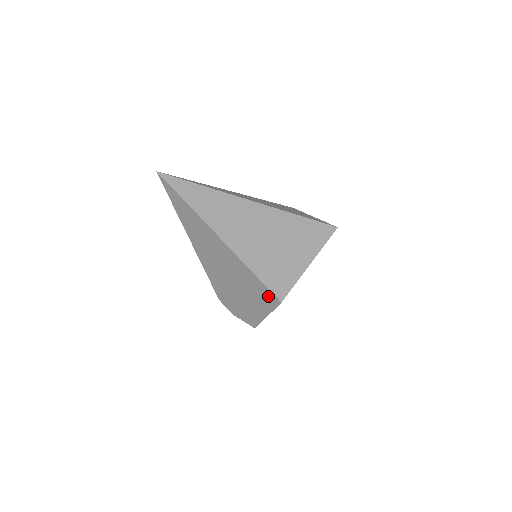
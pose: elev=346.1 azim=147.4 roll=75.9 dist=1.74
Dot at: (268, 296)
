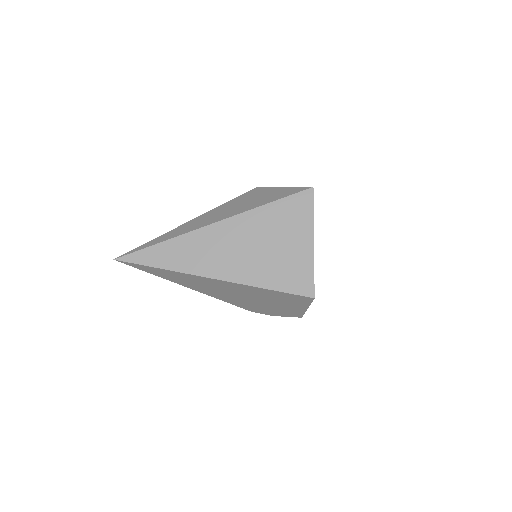
Dot at: (298, 298)
